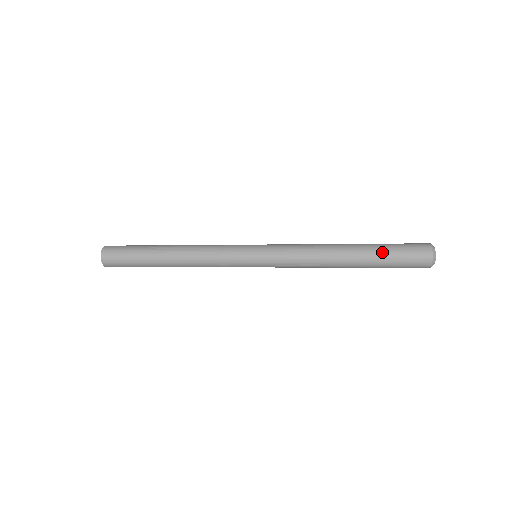
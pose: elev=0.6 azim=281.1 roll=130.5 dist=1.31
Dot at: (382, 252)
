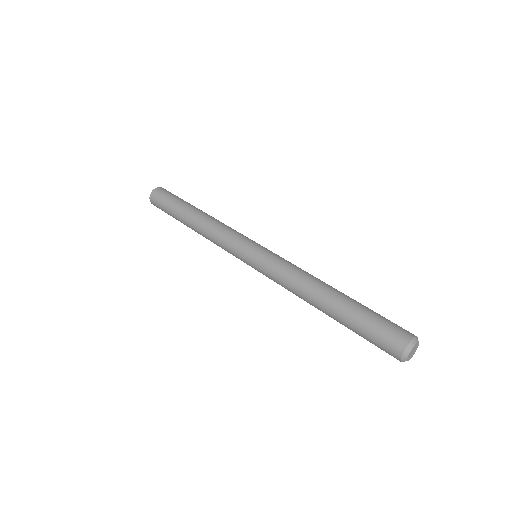
Dot at: (354, 322)
